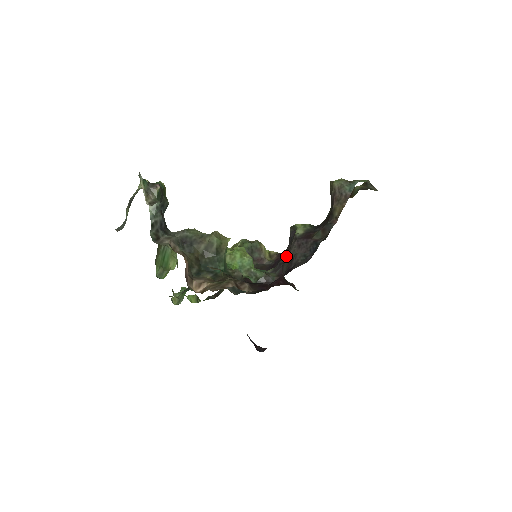
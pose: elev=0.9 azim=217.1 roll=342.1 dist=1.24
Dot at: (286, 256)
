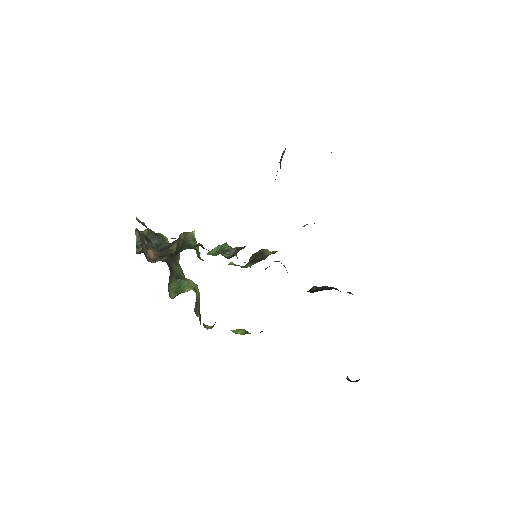
Dot at: occluded
